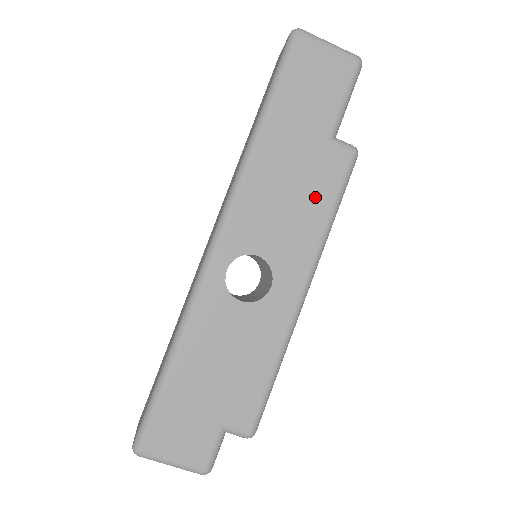
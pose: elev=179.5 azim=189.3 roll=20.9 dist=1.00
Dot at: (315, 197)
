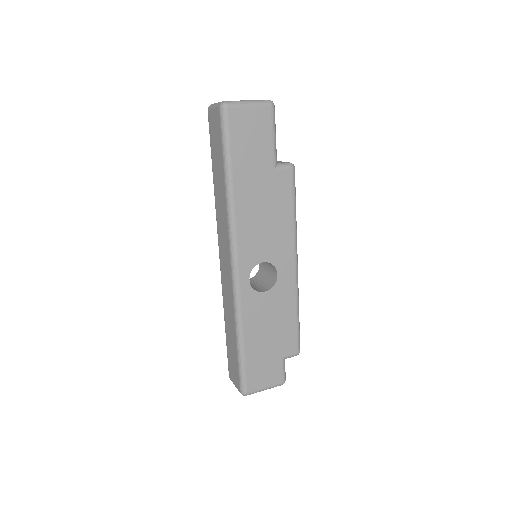
Dot at: (281, 209)
